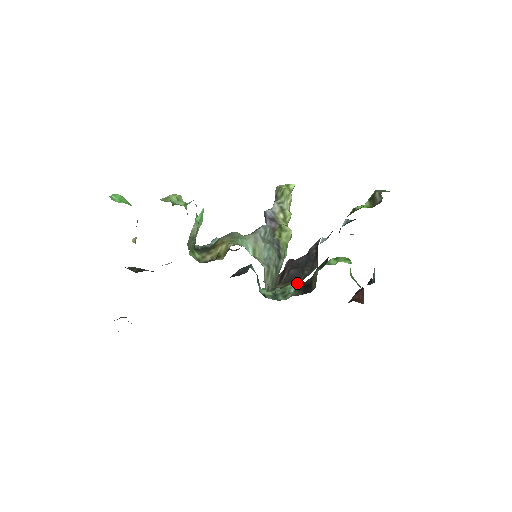
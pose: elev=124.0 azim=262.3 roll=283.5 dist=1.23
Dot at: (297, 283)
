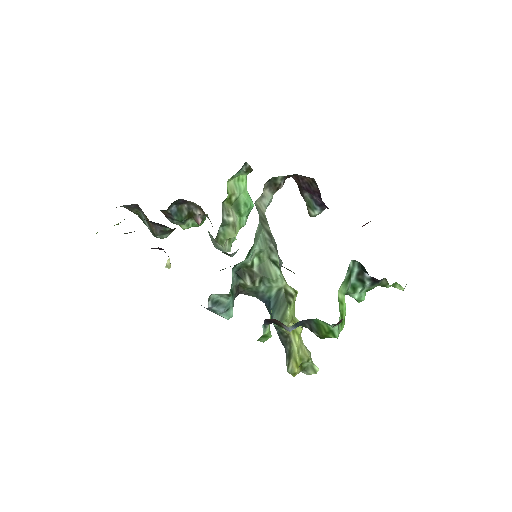
Dot at: occluded
